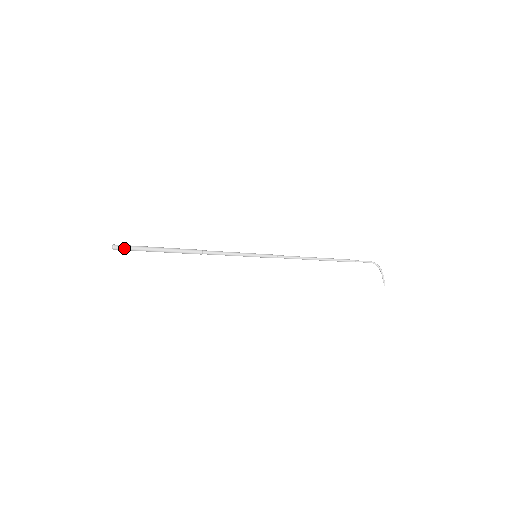
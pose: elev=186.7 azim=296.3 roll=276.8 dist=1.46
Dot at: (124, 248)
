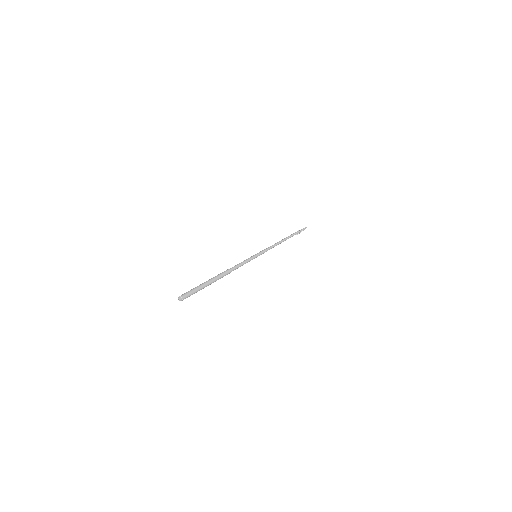
Dot at: (187, 297)
